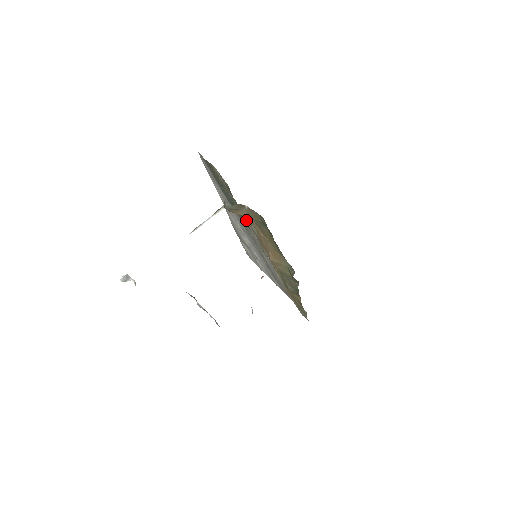
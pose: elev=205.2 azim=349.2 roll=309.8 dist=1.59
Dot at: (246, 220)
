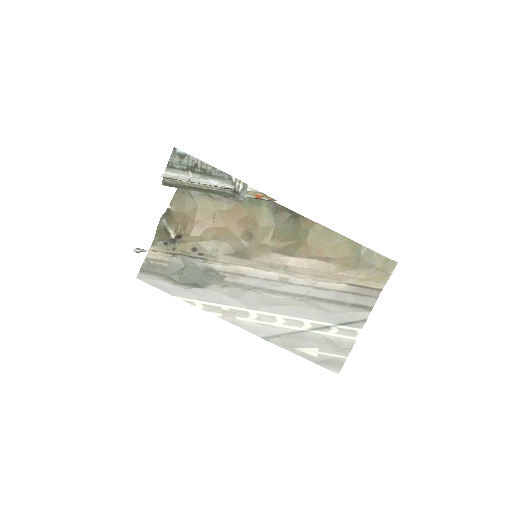
Dot at: (213, 254)
